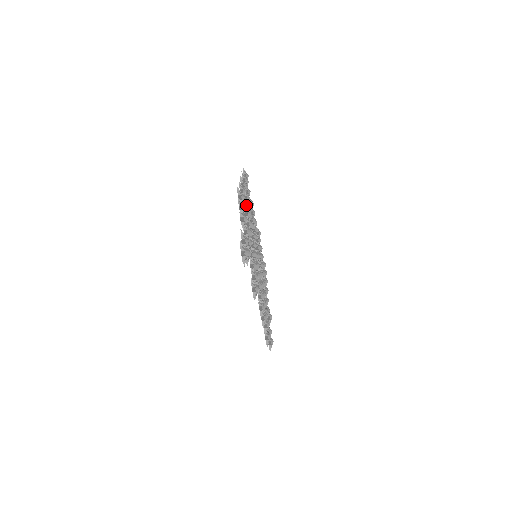
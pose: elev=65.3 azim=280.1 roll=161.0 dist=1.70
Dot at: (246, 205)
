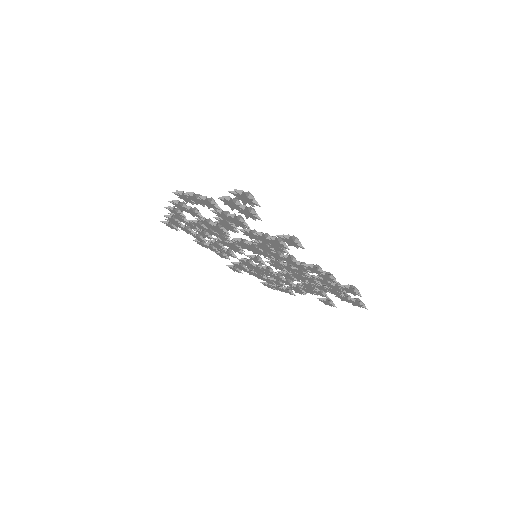
Dot at: occluded
